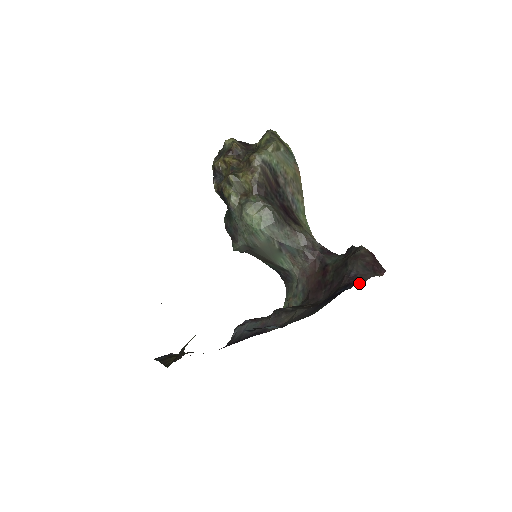
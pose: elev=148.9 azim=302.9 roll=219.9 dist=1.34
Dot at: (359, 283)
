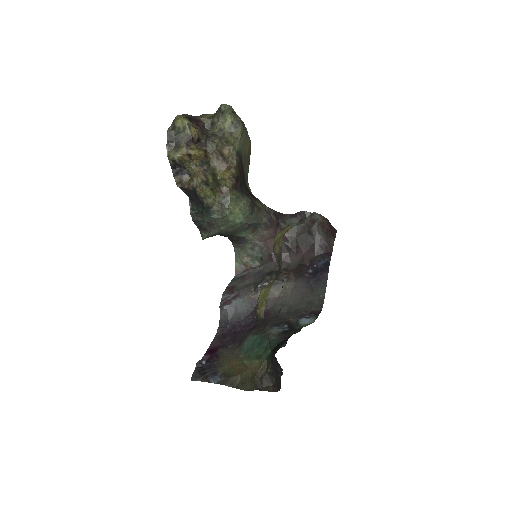
Dot at: (331, 252)
